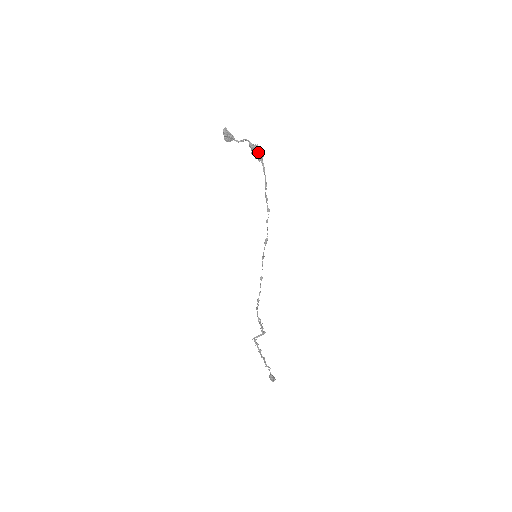
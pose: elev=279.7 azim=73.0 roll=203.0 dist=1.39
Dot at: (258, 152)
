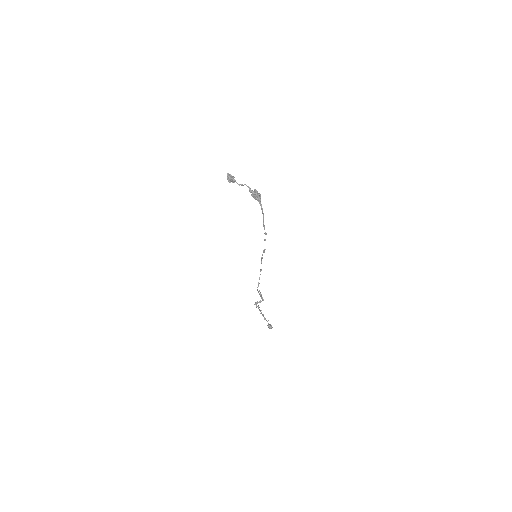
Dot at: (257, 196)
